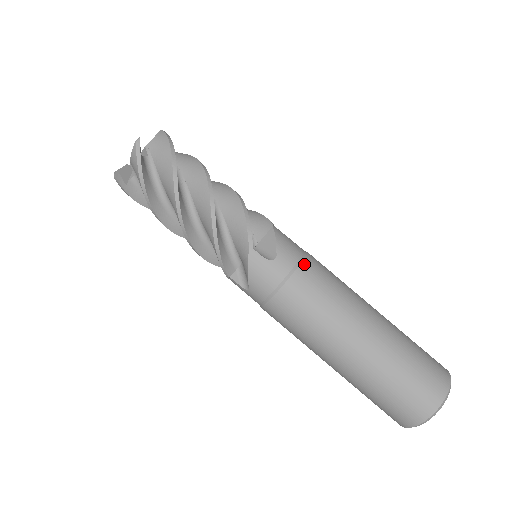
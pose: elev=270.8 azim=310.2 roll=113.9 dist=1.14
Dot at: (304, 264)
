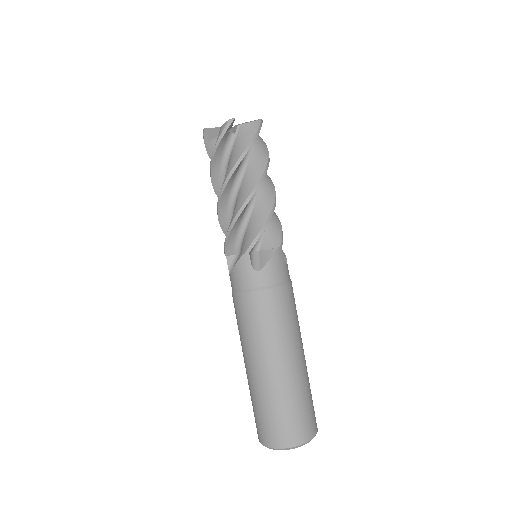
Dot at: occluded
